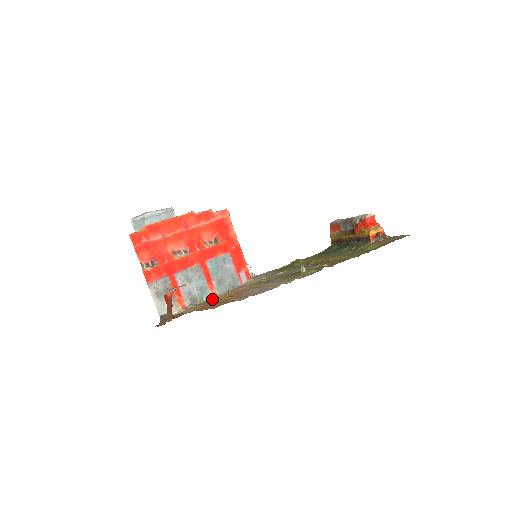
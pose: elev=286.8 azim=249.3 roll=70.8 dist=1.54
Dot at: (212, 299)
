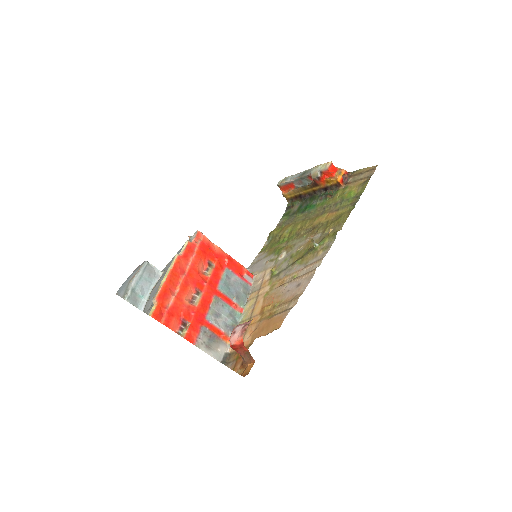
Dot at: (248, 317)
